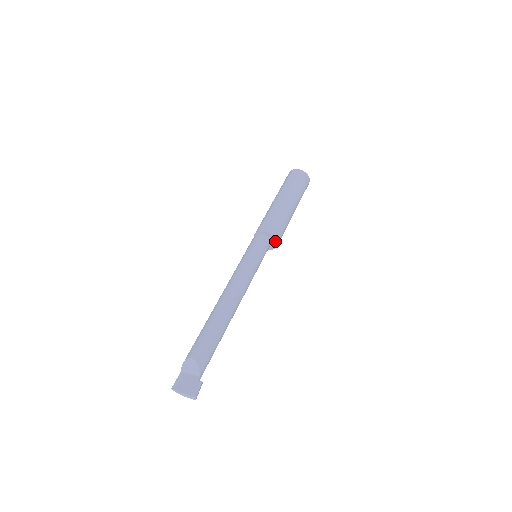
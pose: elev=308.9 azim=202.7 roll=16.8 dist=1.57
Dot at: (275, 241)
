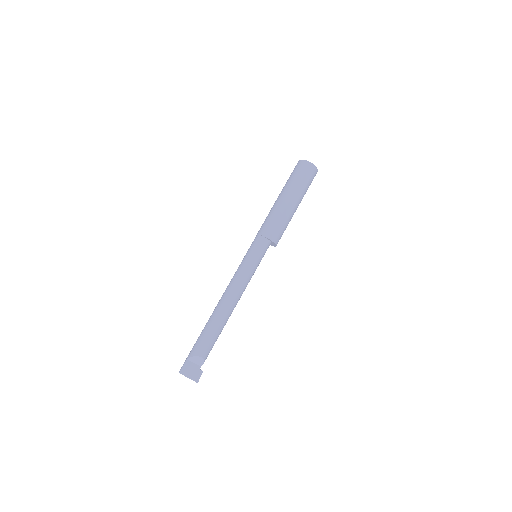
Dot at: (274, 245)
